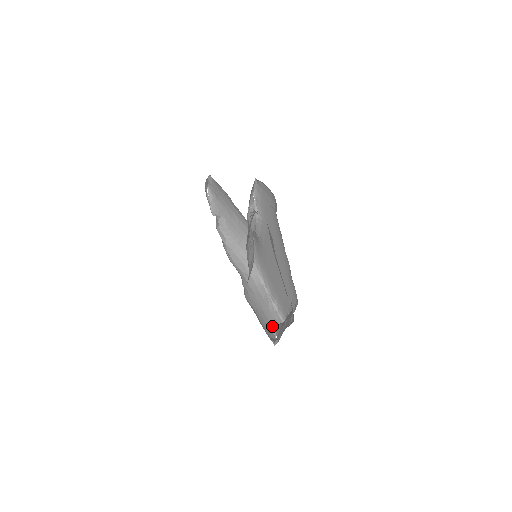
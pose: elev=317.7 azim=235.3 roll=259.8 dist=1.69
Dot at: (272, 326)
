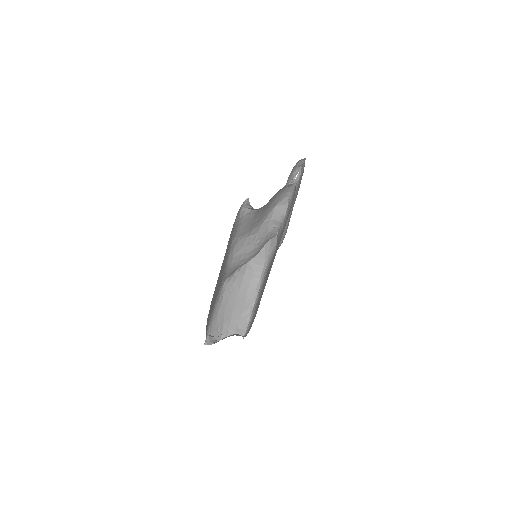
Dot at: (228, 329)
